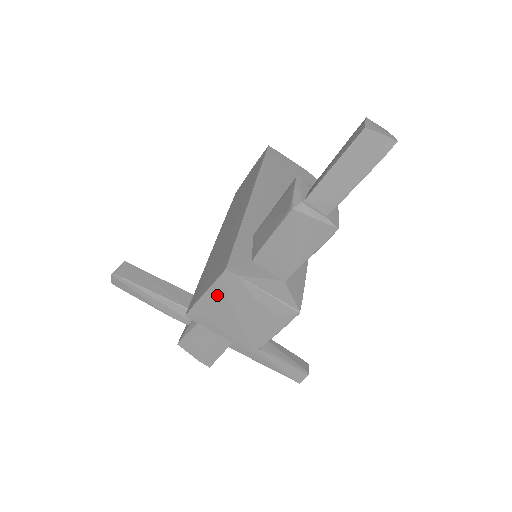
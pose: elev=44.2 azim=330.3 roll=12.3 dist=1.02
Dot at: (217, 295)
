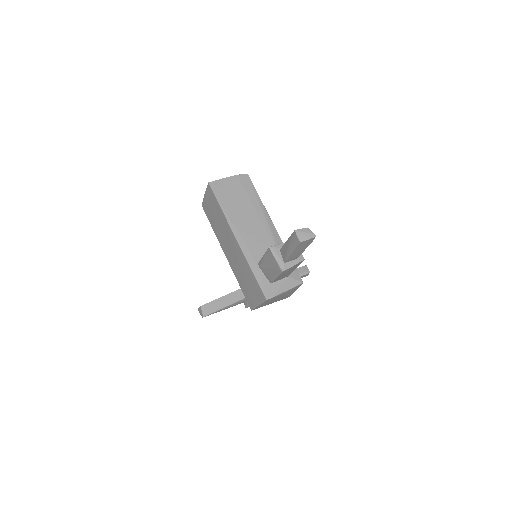
Dot at: (265, 303)
